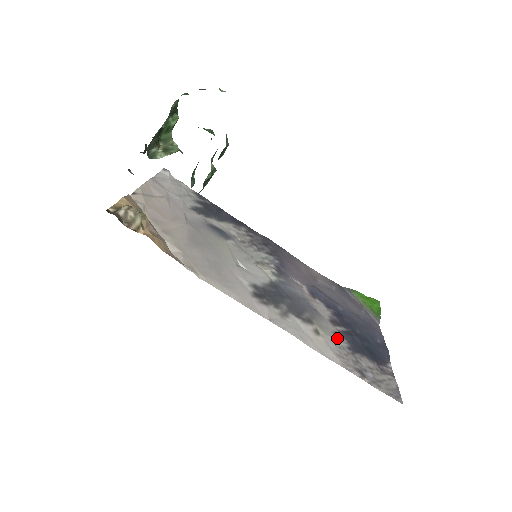
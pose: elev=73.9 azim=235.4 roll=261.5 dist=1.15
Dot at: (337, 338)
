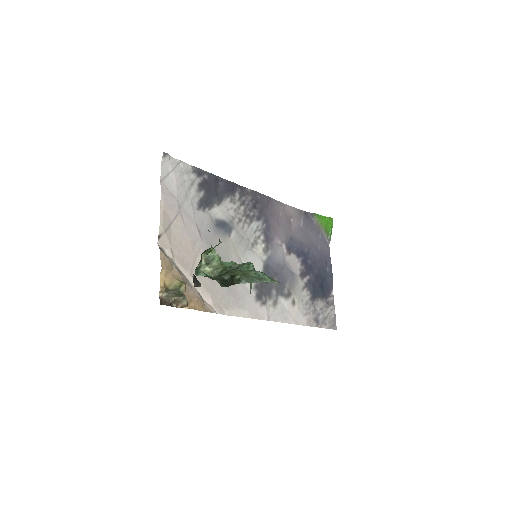
Dot at: (304, 294)
